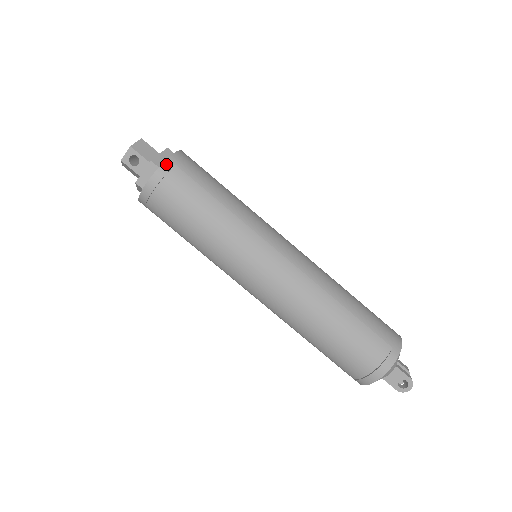
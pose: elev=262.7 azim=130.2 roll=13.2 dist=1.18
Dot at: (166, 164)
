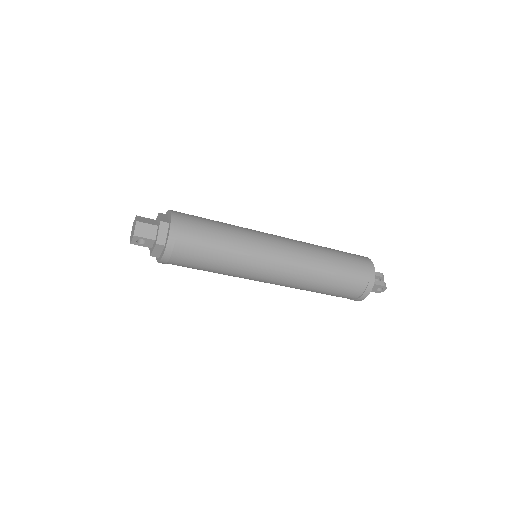
Dot at: (169, 244)
